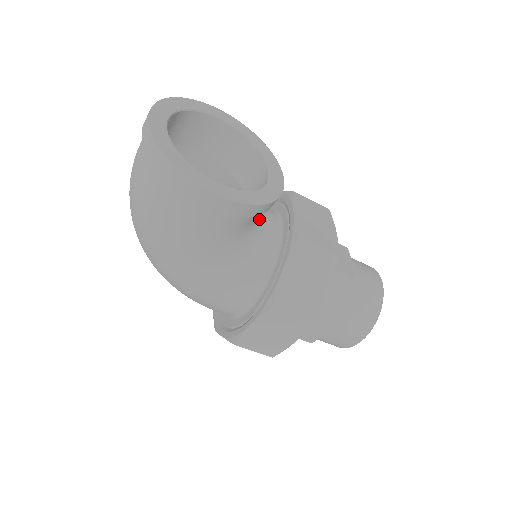
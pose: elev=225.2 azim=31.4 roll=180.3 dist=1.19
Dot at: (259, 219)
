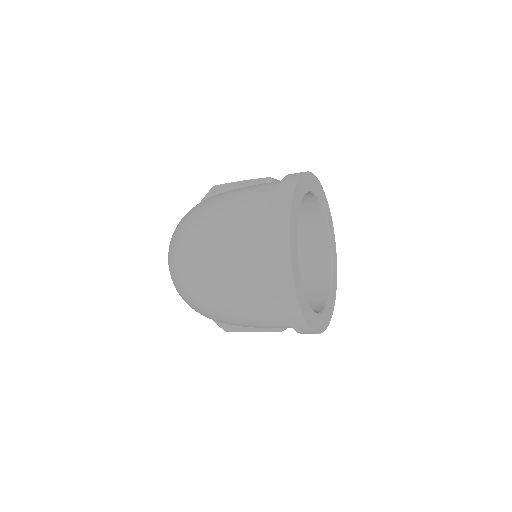
Dot at: occluded
